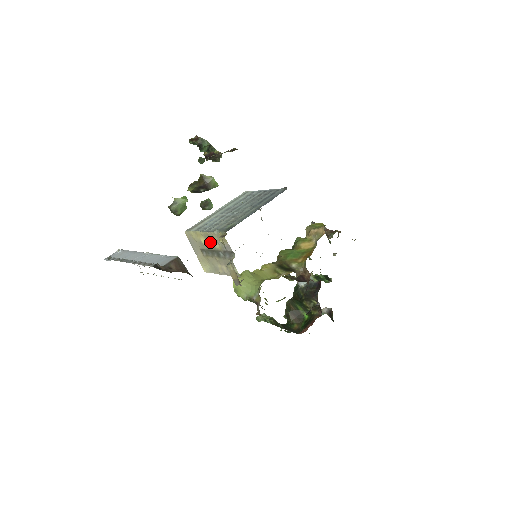
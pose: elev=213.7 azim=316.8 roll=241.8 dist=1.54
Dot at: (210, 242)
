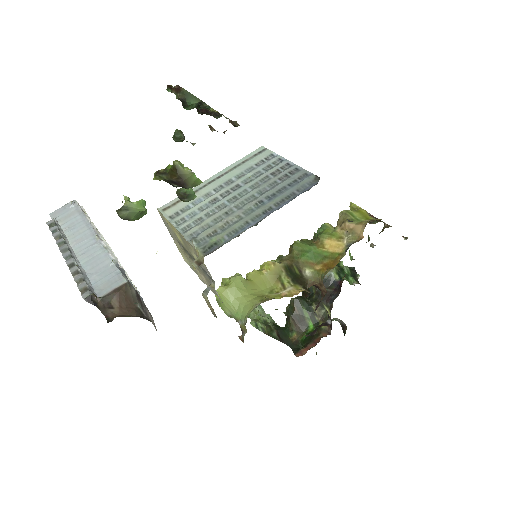
Dot at: (186, 246)
